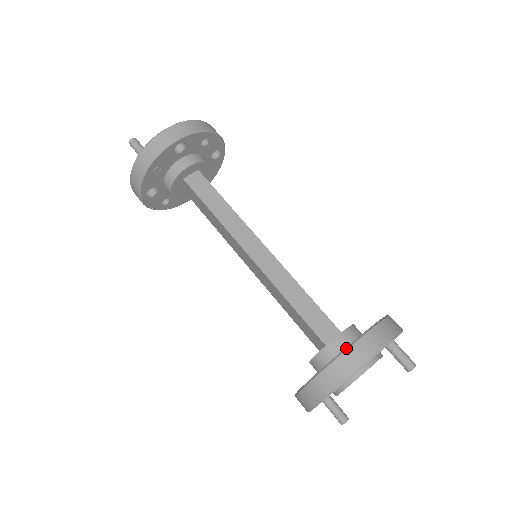
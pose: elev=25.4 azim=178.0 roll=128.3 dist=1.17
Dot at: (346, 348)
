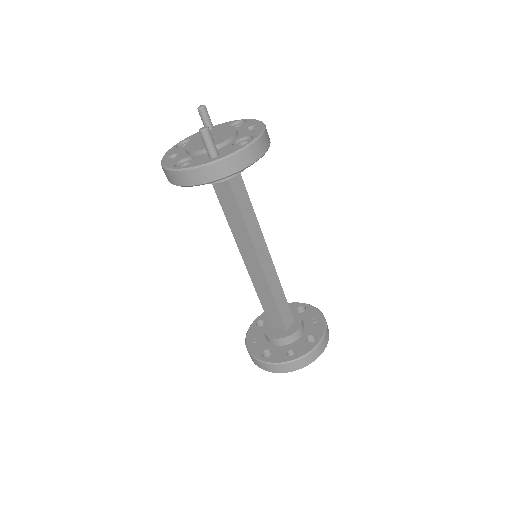
Dot at: (315, 347)
